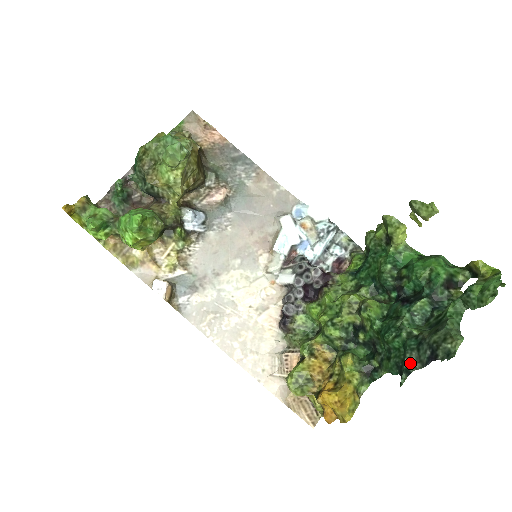
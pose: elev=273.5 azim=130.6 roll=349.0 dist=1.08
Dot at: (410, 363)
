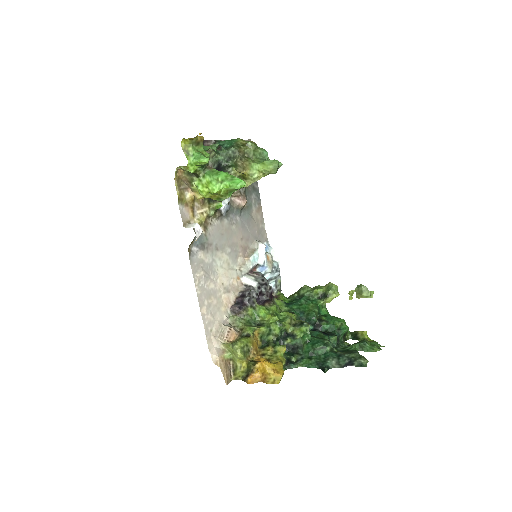
Dot at: (331, 364)
